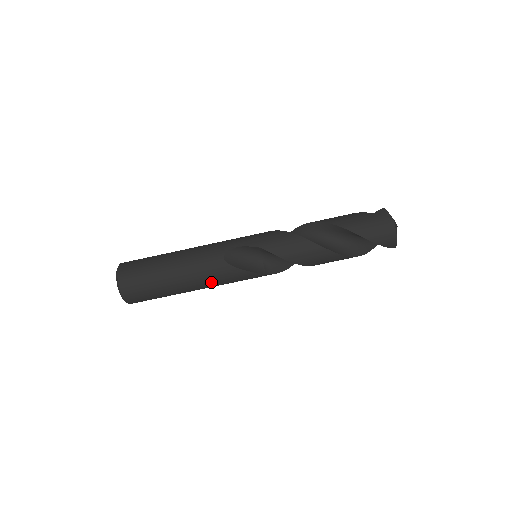
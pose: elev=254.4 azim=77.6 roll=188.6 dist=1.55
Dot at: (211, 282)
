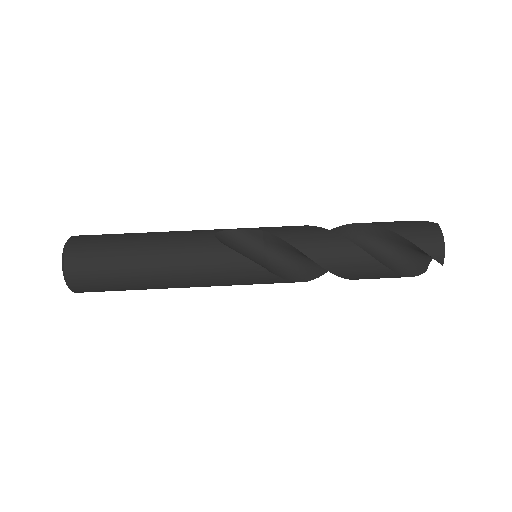
Dot at: (190, 264)
